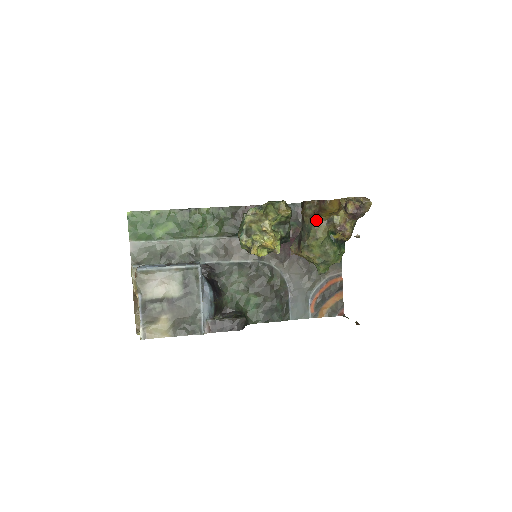
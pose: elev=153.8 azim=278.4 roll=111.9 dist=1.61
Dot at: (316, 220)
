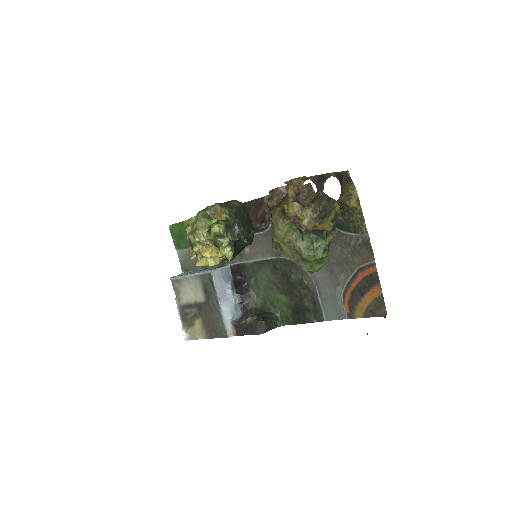
Dot at: (272, 213)
